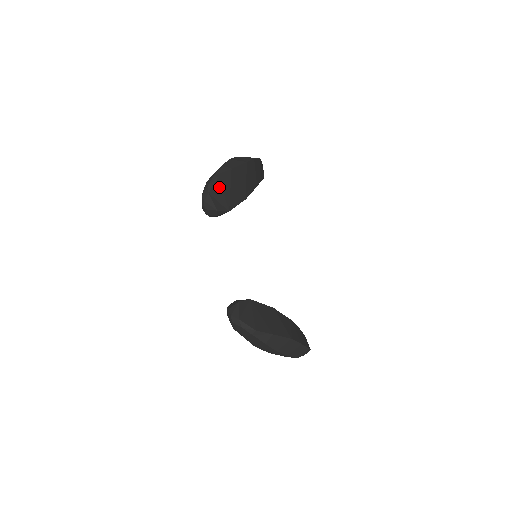
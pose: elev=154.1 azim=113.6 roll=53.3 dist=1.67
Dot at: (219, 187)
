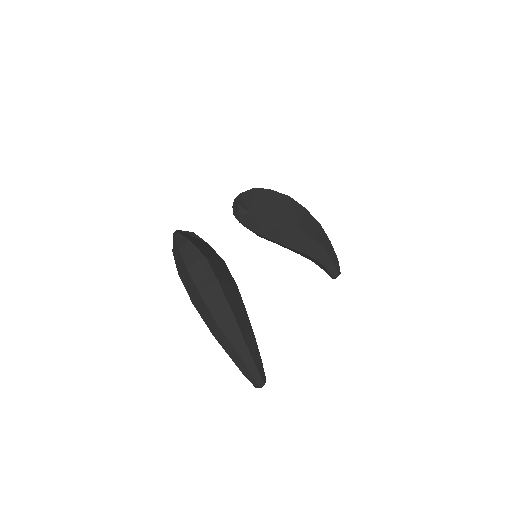
Dot at: (251, 194)
